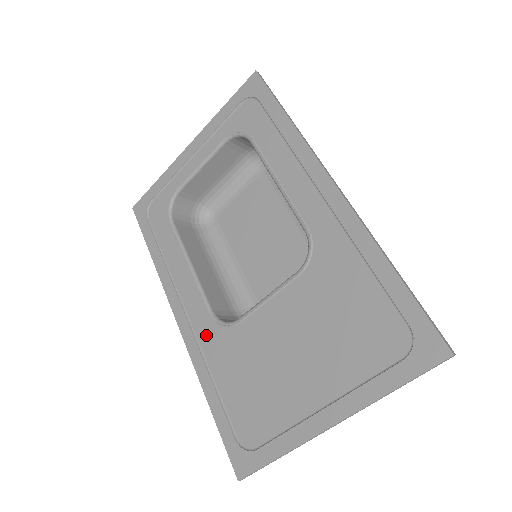
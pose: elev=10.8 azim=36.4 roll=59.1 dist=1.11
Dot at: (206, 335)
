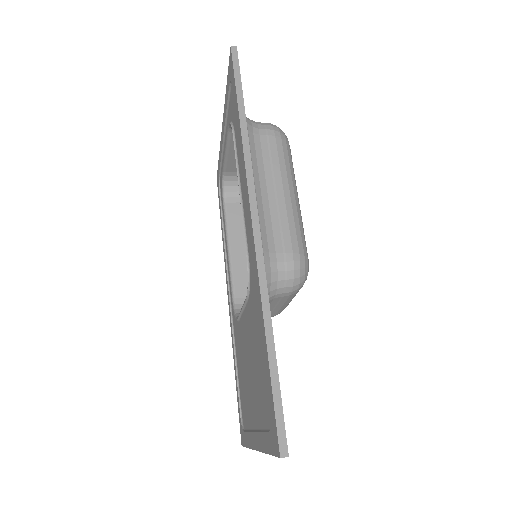
Dot at: (234, 318)
